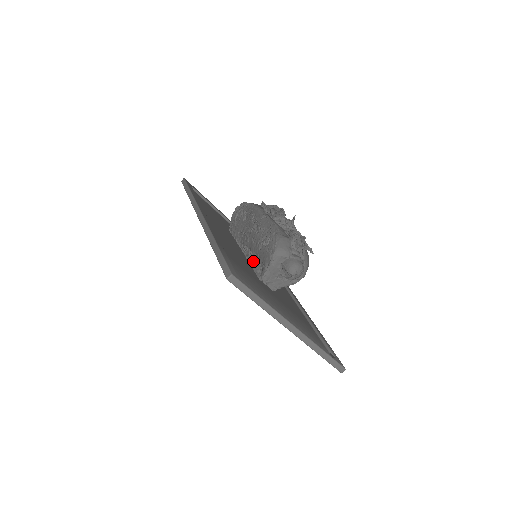
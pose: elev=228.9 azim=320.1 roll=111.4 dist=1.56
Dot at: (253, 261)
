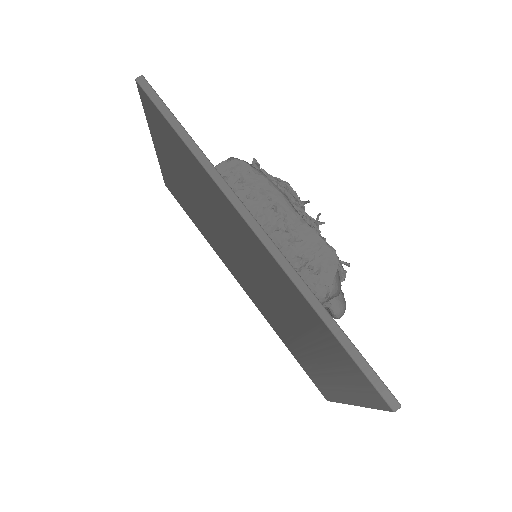
Dot at: occluded
